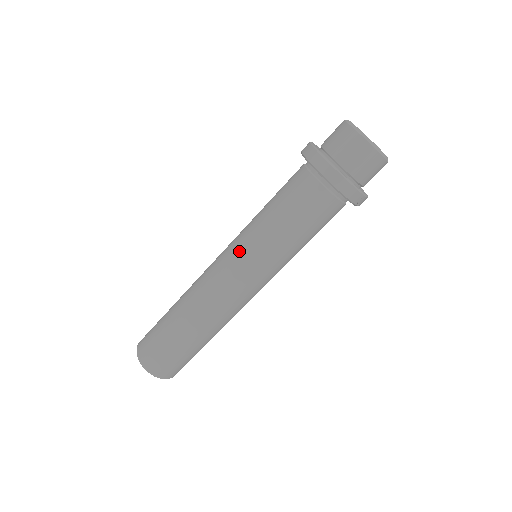
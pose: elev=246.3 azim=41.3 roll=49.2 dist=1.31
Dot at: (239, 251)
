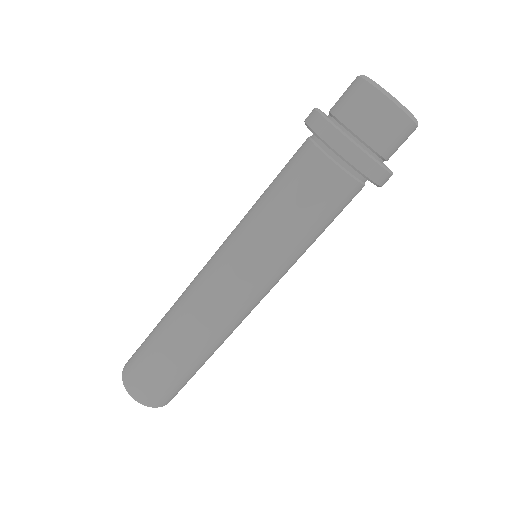
Dot at: (242, 262)
